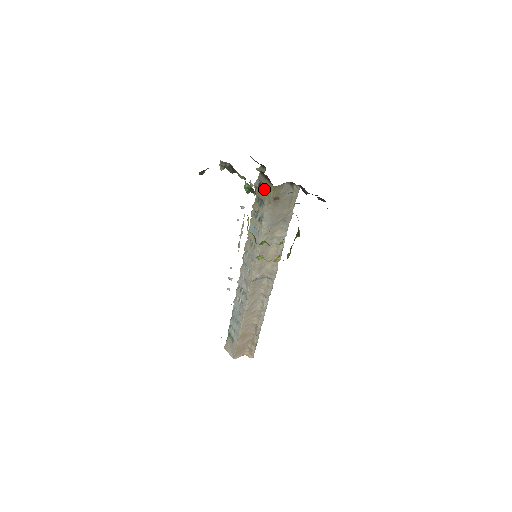
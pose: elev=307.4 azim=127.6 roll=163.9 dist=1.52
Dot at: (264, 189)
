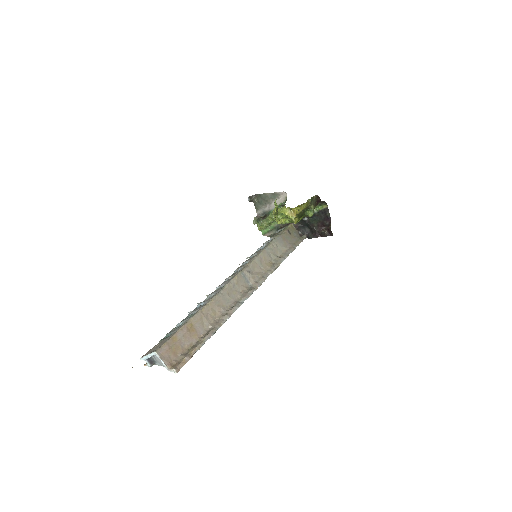
Dot at: occluded
